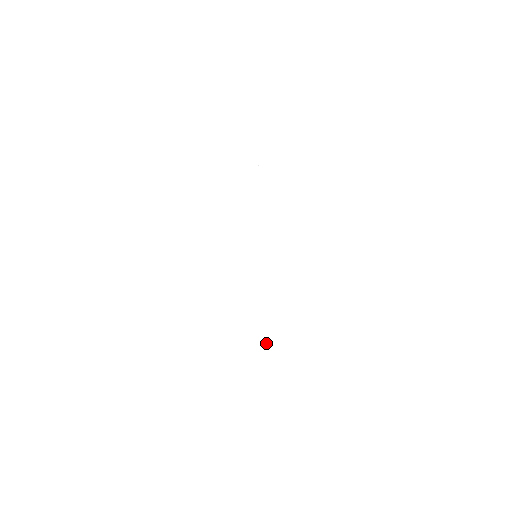
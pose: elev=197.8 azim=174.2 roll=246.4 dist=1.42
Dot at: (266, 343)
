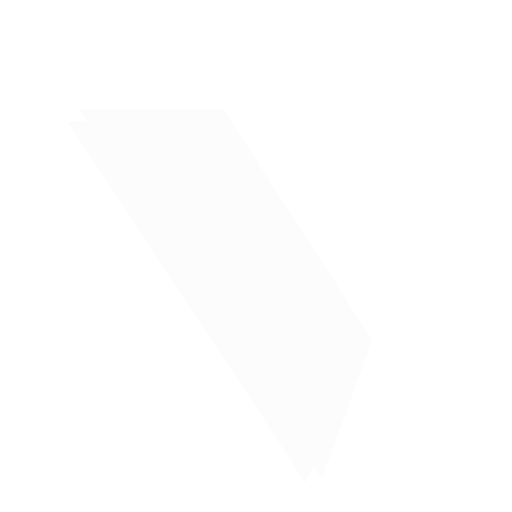
Dot at: (312, 361)
